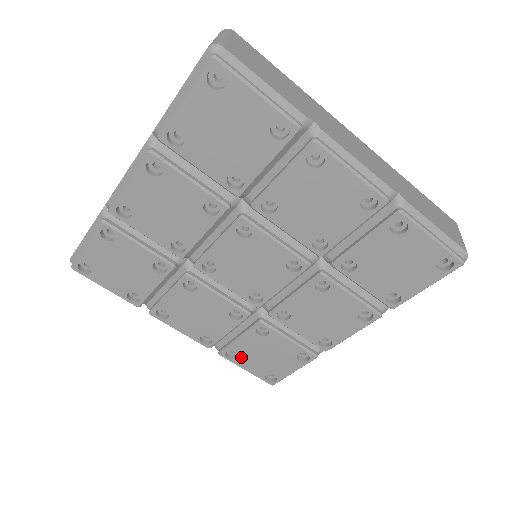
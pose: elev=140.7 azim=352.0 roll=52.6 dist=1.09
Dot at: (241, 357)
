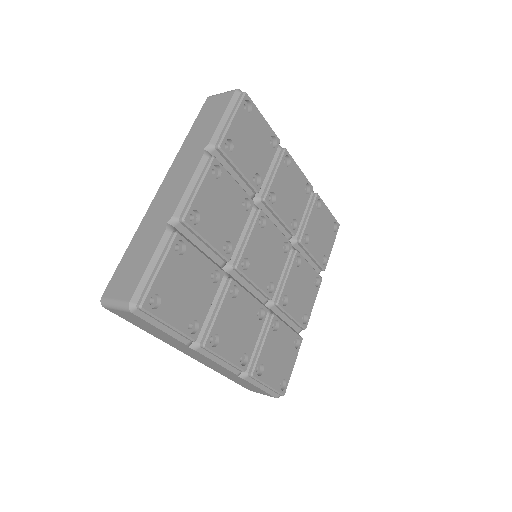
Dot at: (265, 368)
